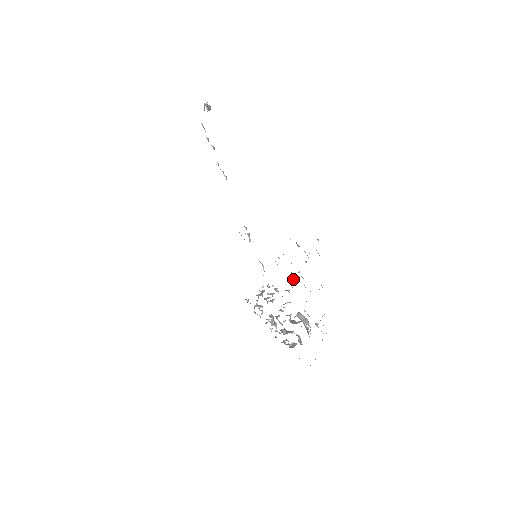
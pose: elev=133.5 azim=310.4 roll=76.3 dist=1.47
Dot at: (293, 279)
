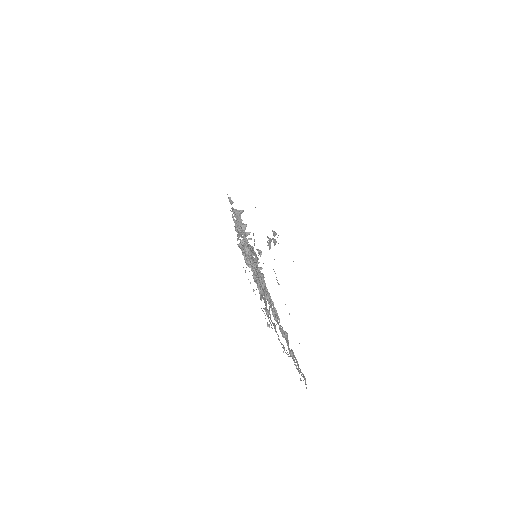
Dot at: occluded
